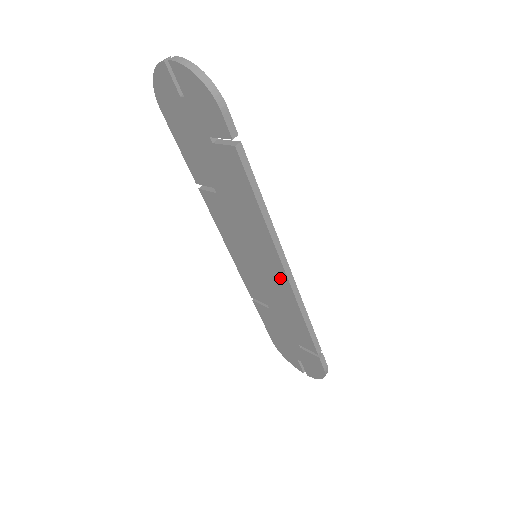
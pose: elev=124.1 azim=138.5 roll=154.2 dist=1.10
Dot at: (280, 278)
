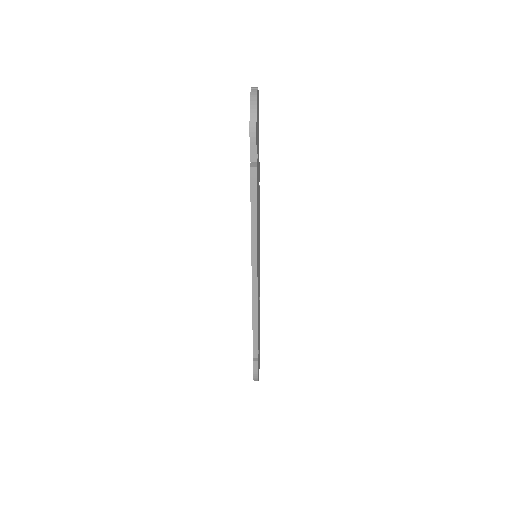
Dot at: occluded
